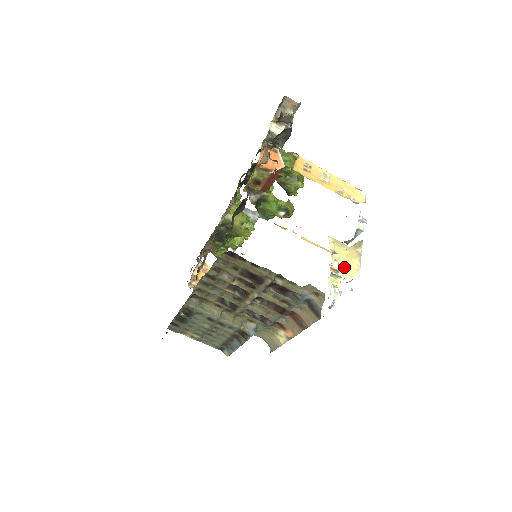
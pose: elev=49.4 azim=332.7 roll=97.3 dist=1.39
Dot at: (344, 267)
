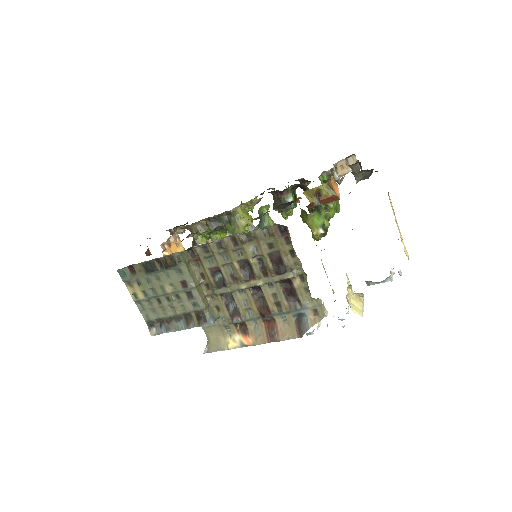
Dot at: (352, 303)
